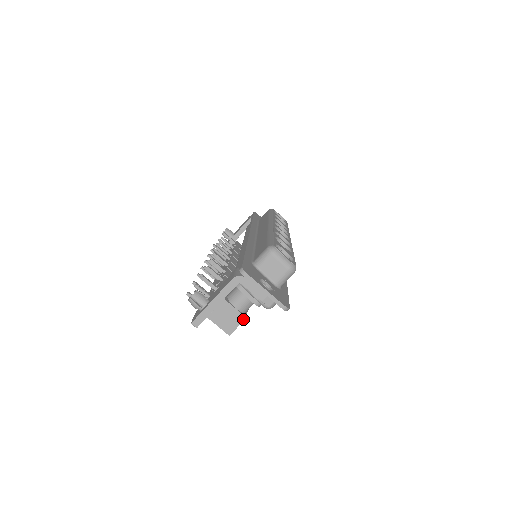
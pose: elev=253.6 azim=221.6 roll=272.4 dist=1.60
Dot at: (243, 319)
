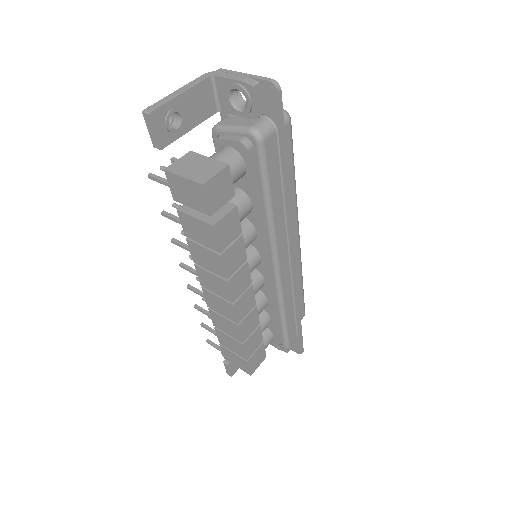
Dot at: (224, 166)
